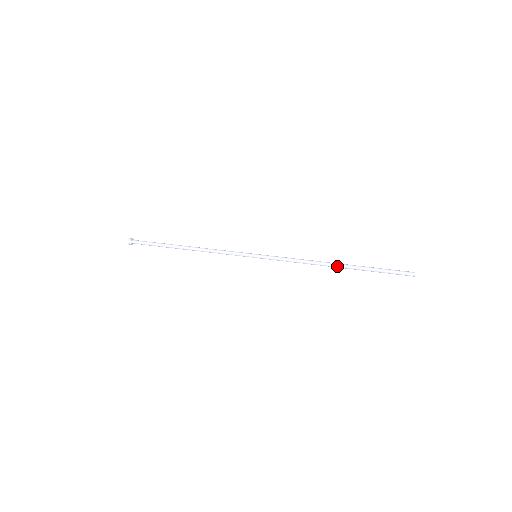
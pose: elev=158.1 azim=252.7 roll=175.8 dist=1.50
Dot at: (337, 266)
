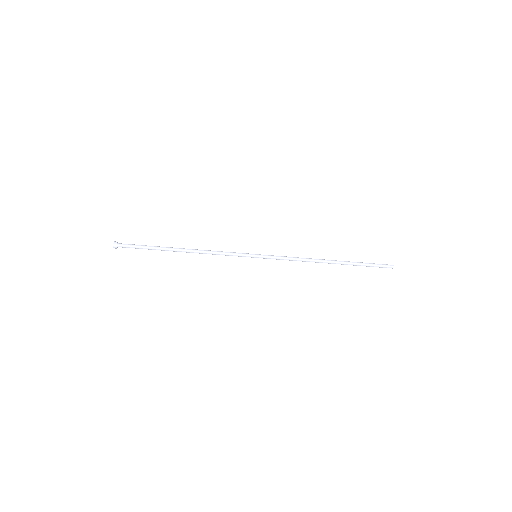
Dot at: (331, 261)
